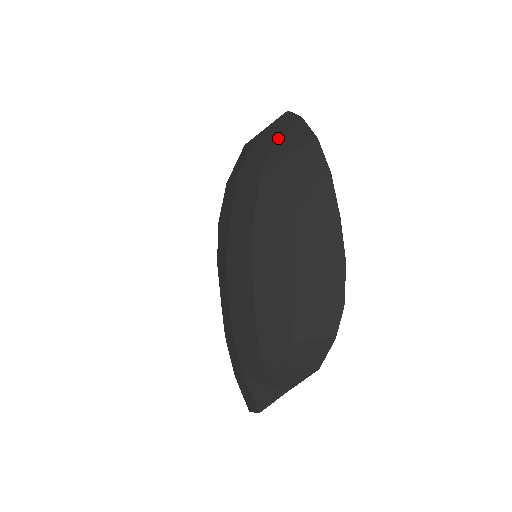
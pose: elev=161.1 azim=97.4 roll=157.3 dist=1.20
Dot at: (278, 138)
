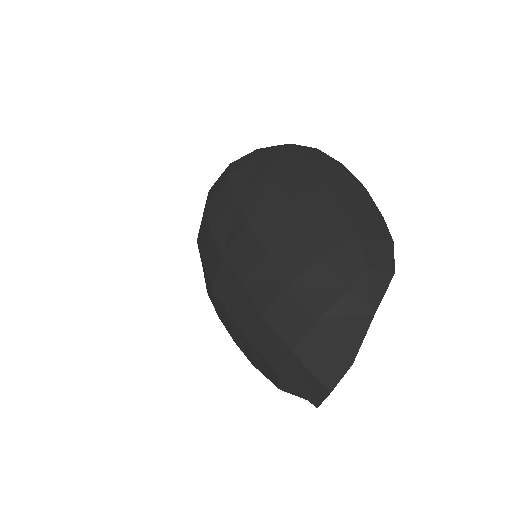
Dot at: (258, 149)
